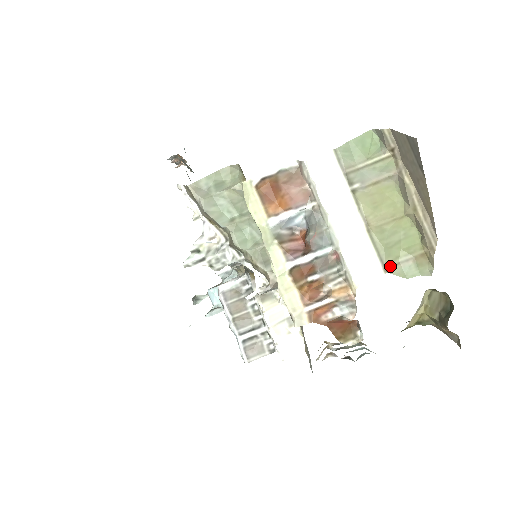
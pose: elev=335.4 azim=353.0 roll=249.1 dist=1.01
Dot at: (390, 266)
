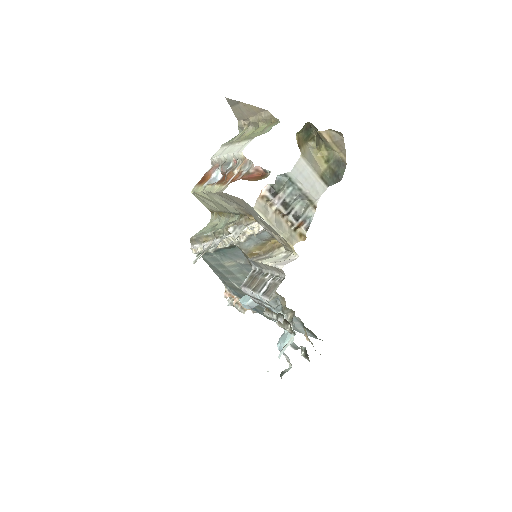
Dot at: occluded
